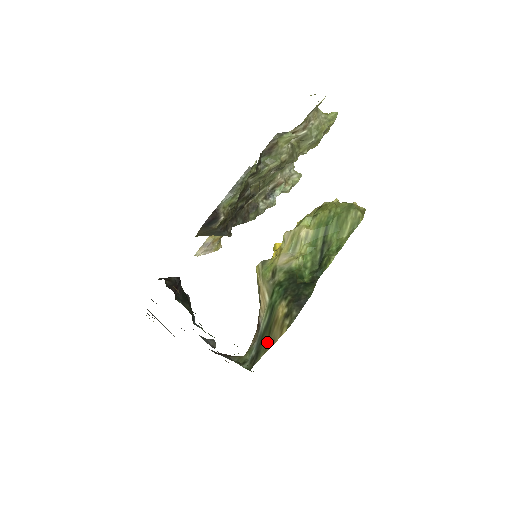
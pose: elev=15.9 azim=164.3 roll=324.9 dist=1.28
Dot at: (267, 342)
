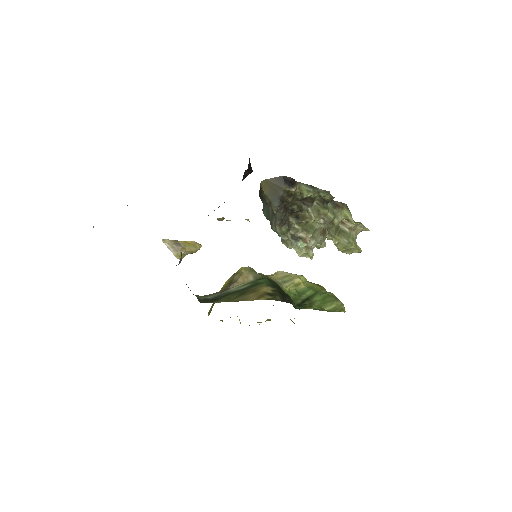
Dot at: (234, 298)
